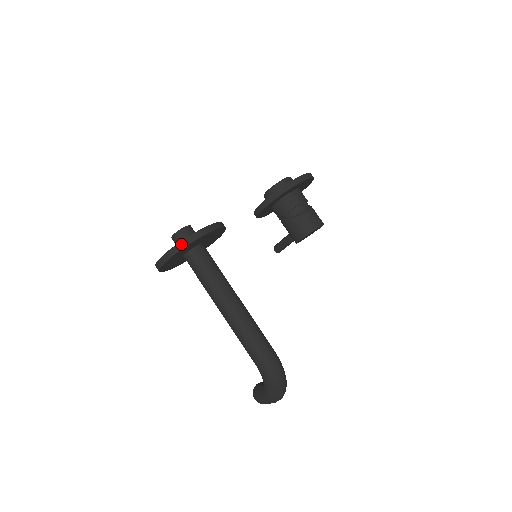
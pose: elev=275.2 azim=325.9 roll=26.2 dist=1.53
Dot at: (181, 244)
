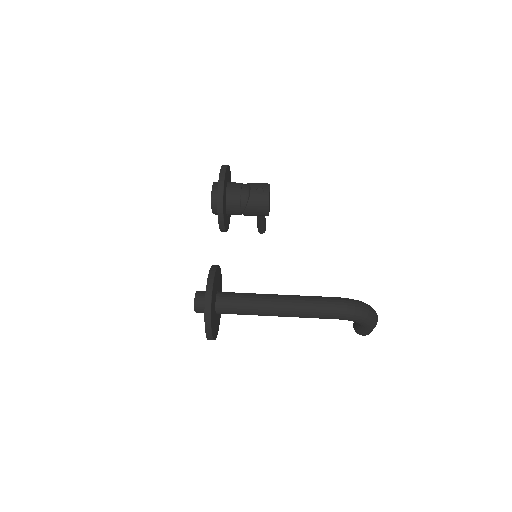
Dot at: (207, 311)
